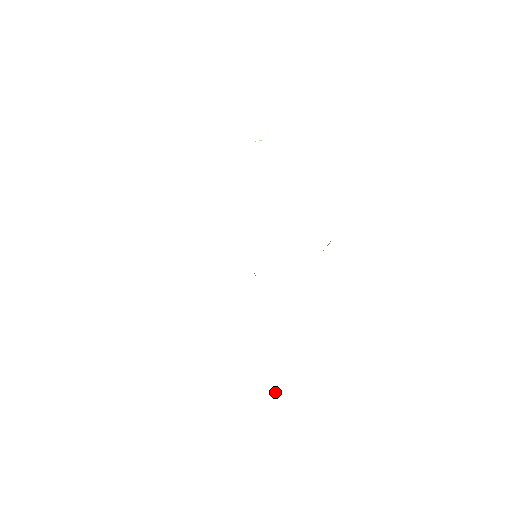
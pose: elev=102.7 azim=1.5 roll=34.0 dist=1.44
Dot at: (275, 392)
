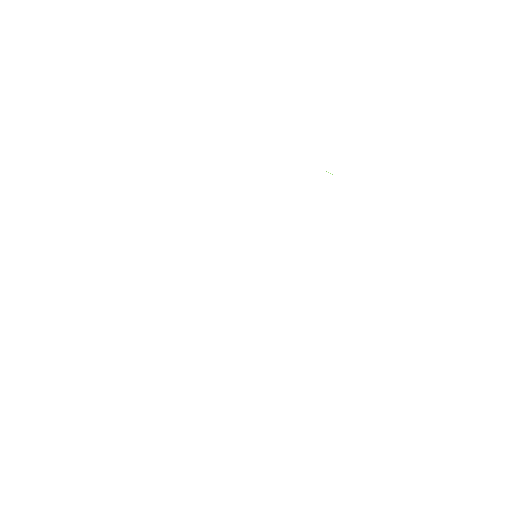
Dot at: occluded
